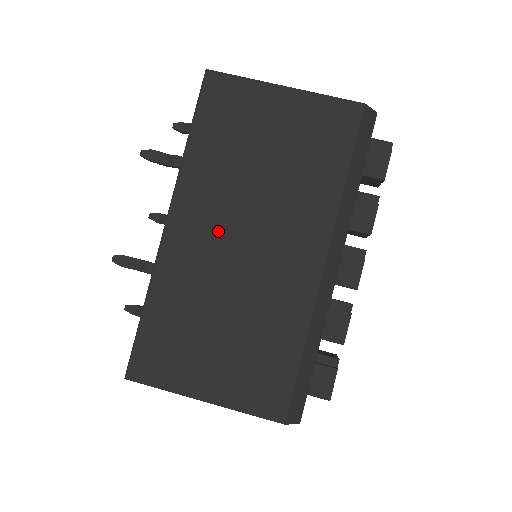
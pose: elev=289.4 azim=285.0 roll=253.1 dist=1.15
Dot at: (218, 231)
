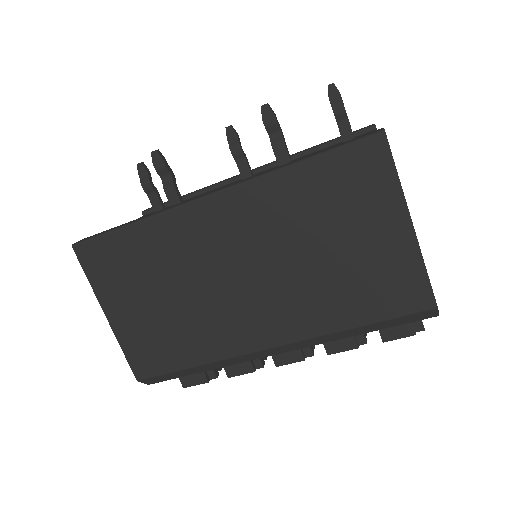
Dot at: (235, 247)
